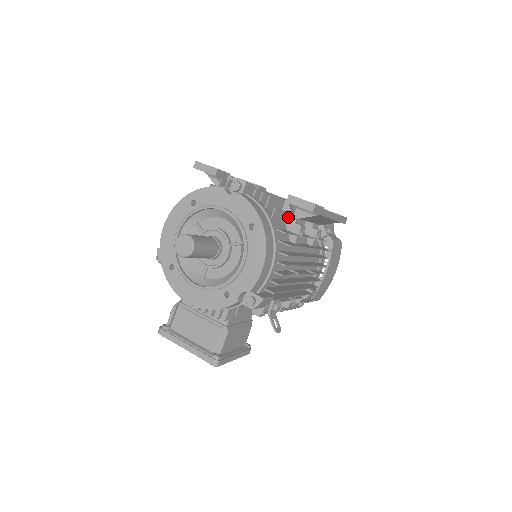
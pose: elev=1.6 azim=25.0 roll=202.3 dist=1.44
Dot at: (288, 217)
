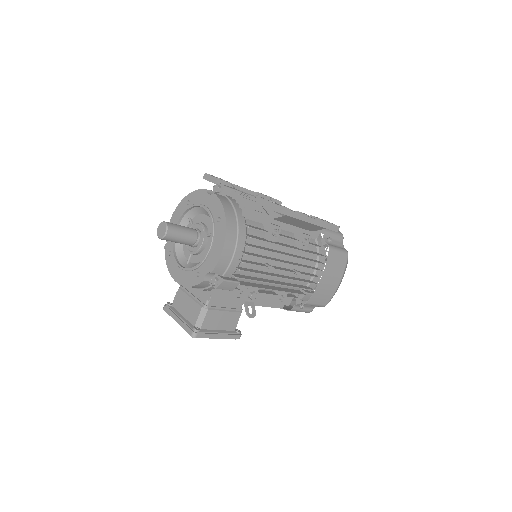
Dot at: (266, 218)
